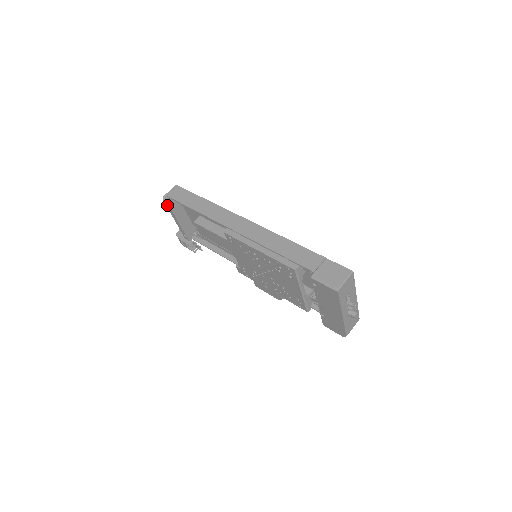
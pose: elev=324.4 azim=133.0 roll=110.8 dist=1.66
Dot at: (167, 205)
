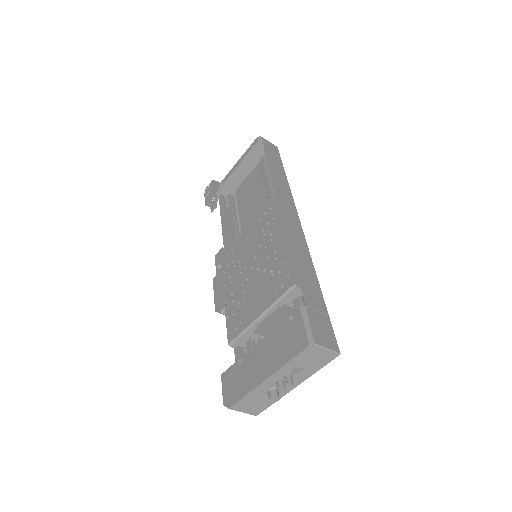
Dot at: (252, 145)
